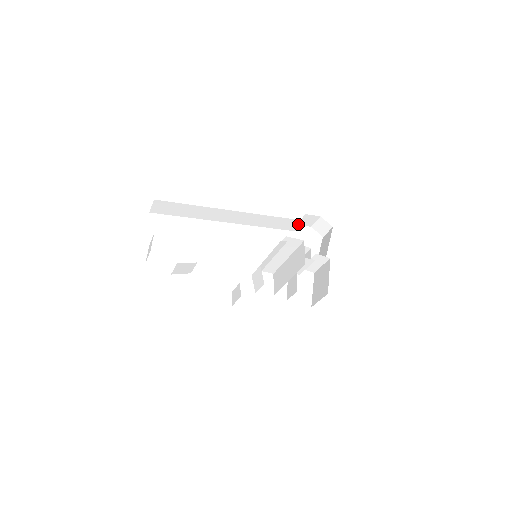
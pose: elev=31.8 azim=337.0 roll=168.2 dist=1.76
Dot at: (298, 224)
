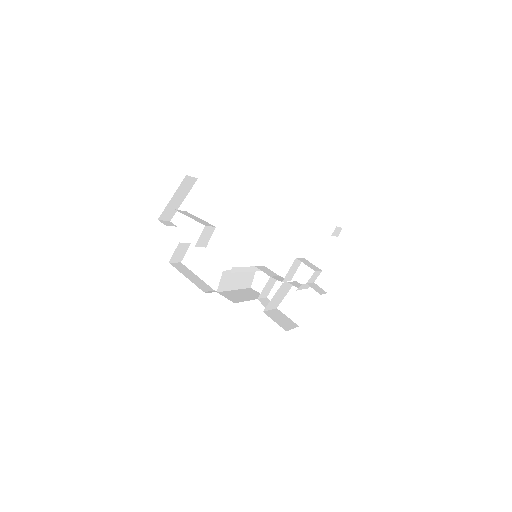
Dot at: occluded
